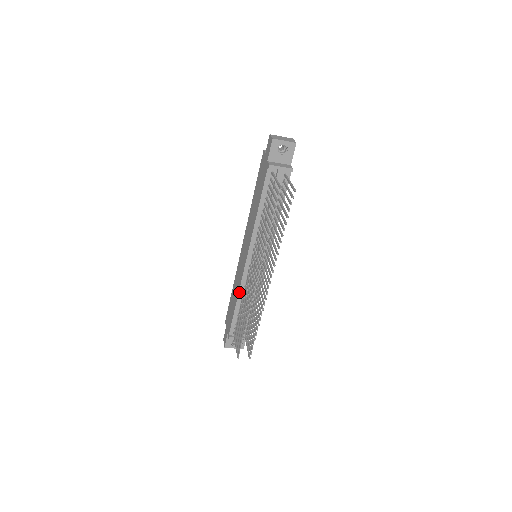
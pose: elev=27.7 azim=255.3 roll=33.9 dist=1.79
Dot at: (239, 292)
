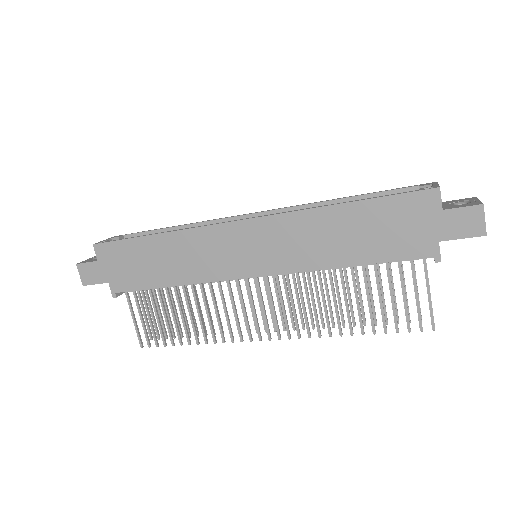
Dot at: occluded
